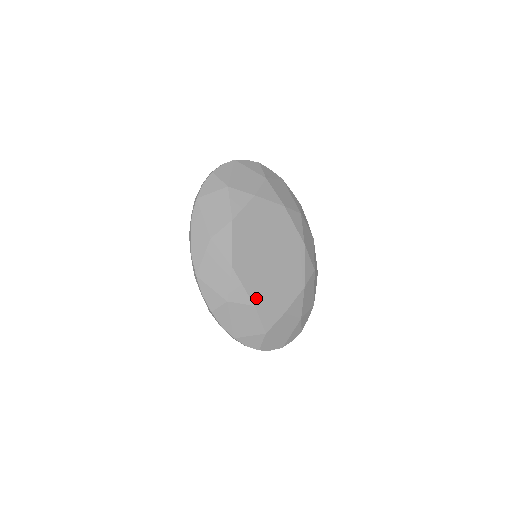
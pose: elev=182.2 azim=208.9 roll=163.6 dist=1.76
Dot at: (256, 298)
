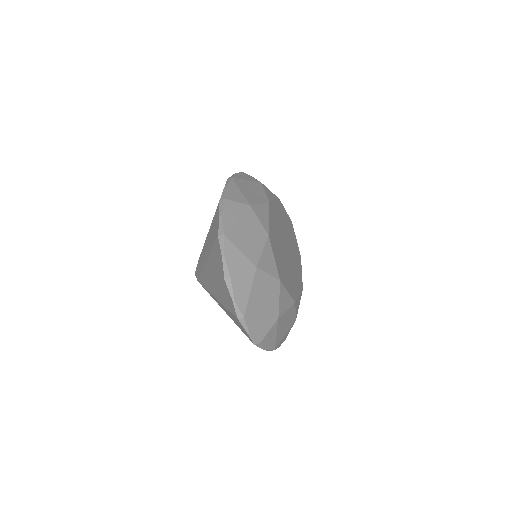
Dot at: (271, 236)
